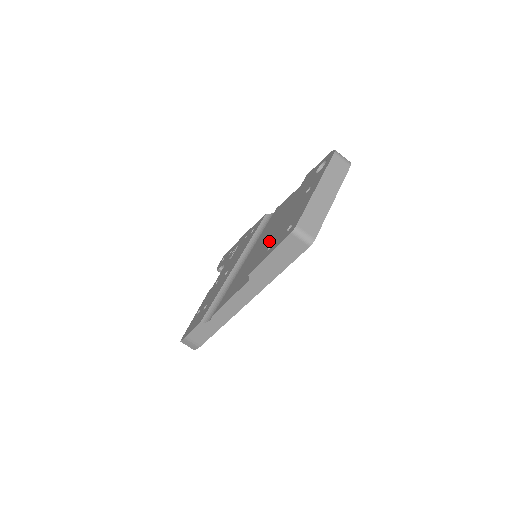
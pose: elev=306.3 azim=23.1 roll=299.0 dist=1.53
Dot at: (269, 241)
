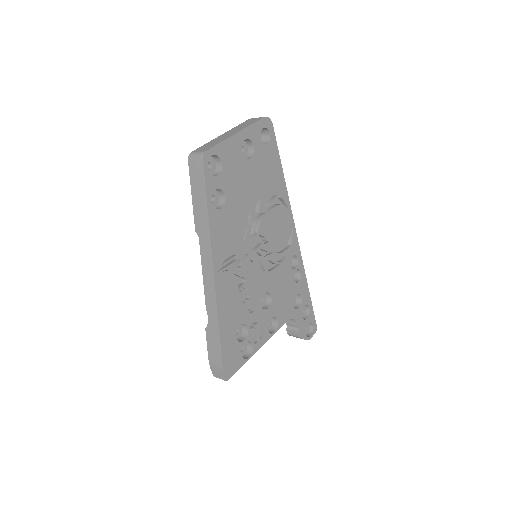
Dot at: occluded
